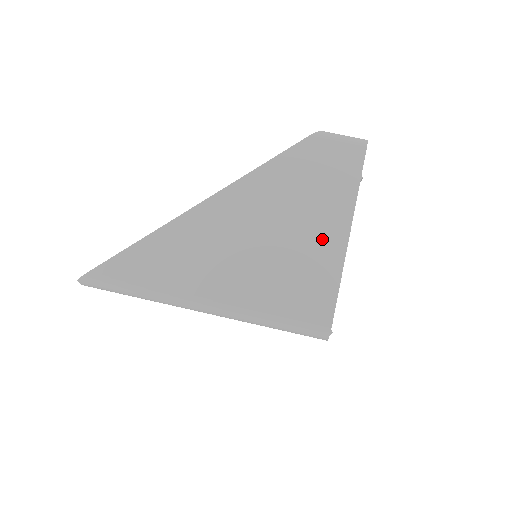
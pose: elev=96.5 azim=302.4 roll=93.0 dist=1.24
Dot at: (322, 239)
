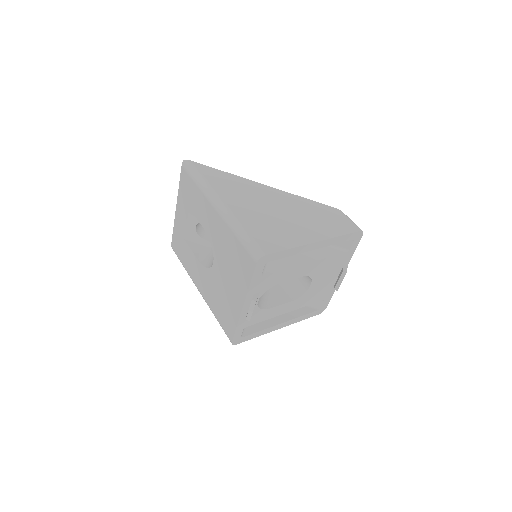
Dot at: (302, 232)
